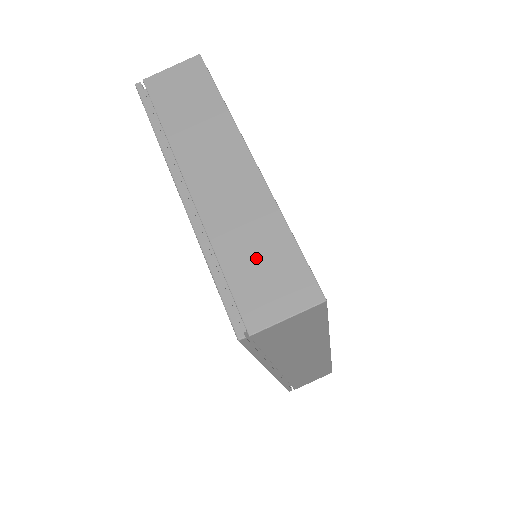
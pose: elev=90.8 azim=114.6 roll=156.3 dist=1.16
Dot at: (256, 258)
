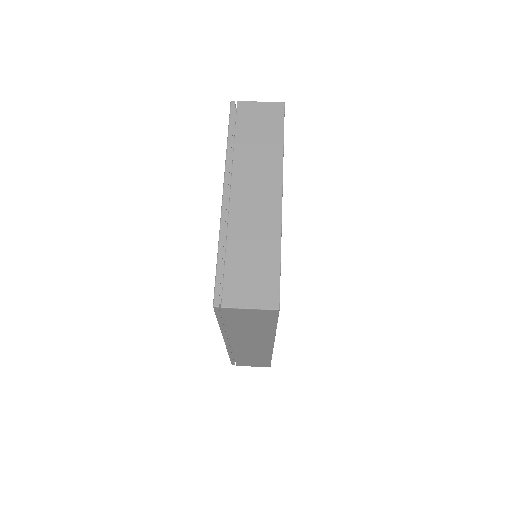
Dot at: (250, 261)
